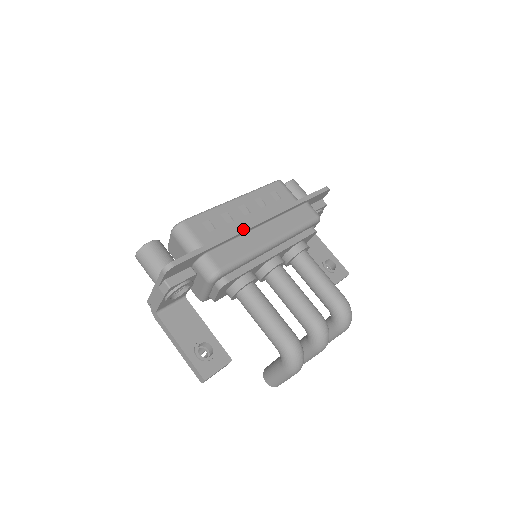
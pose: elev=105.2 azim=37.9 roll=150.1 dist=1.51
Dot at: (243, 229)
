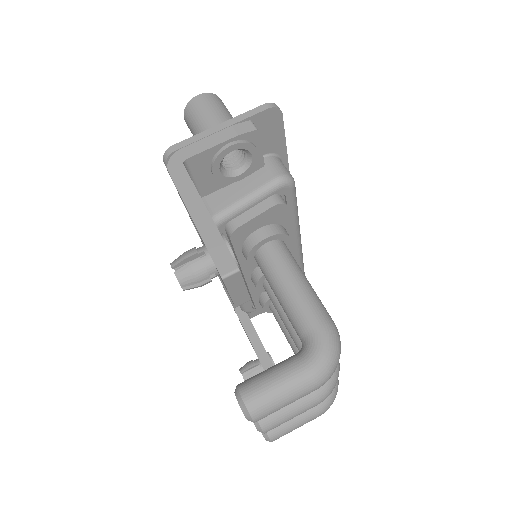
Dot at: occluded
